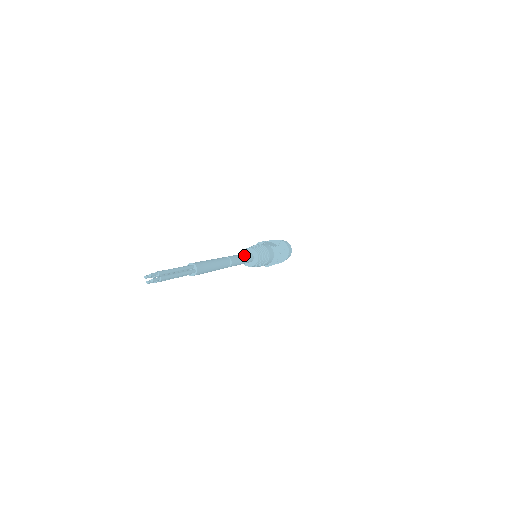
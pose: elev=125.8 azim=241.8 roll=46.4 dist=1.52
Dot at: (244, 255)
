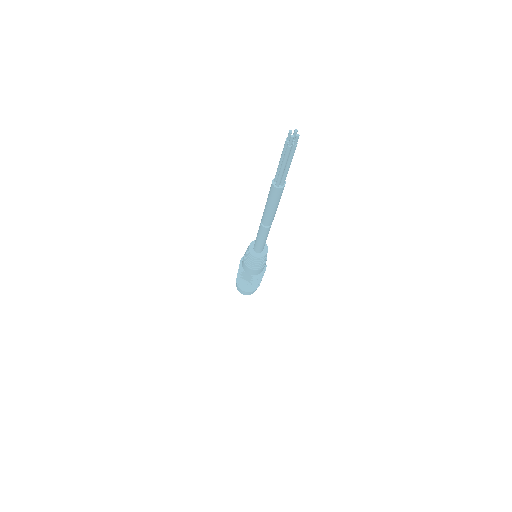
Dot at: occluded
